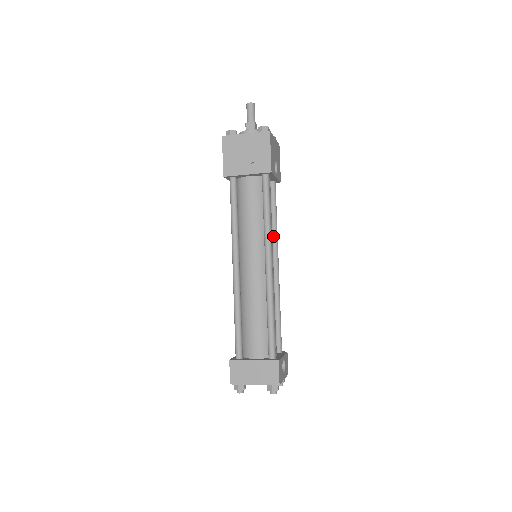
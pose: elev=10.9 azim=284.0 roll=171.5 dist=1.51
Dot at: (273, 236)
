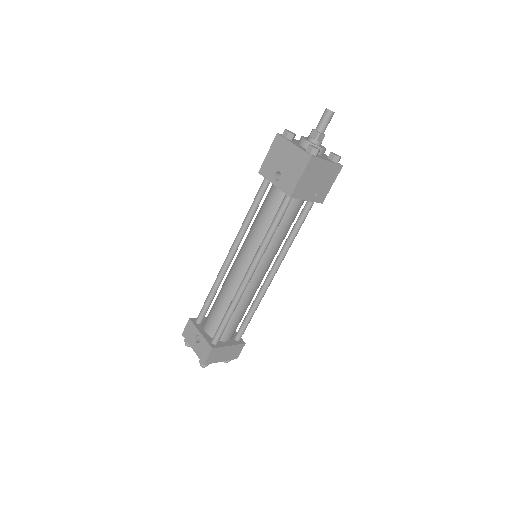
Dot at: occluded
